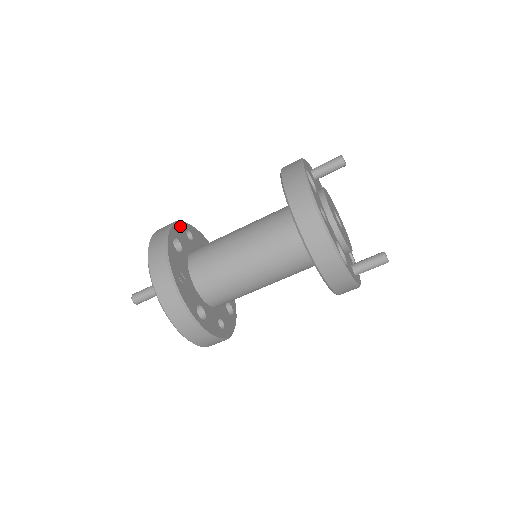
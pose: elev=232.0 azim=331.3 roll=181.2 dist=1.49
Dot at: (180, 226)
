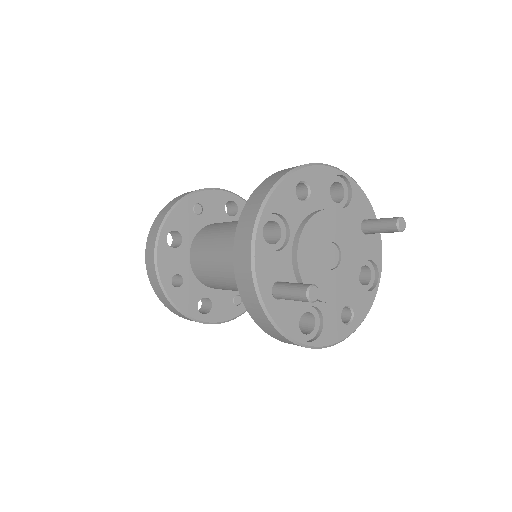
Dot at: occluded
